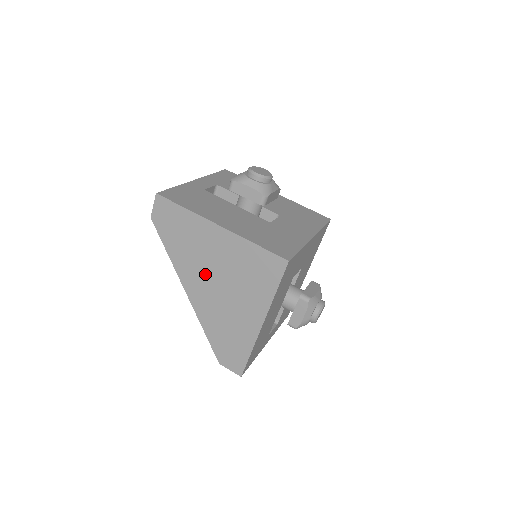
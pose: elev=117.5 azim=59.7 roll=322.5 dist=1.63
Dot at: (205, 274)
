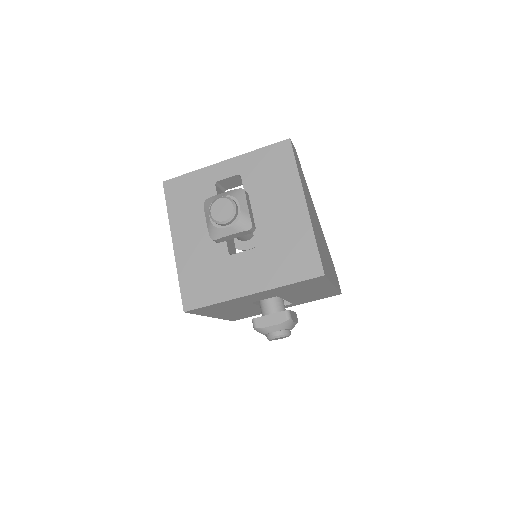
Dot at: occluded
